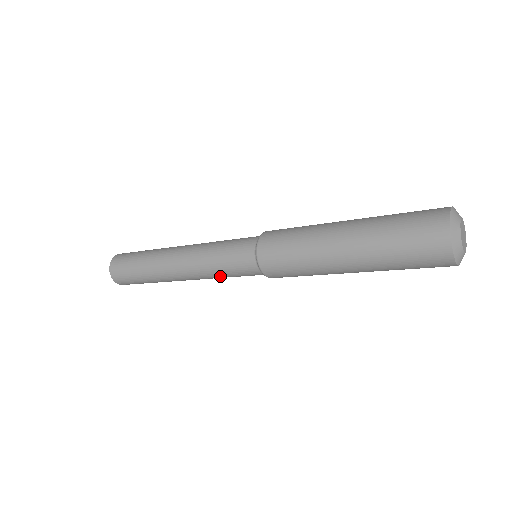
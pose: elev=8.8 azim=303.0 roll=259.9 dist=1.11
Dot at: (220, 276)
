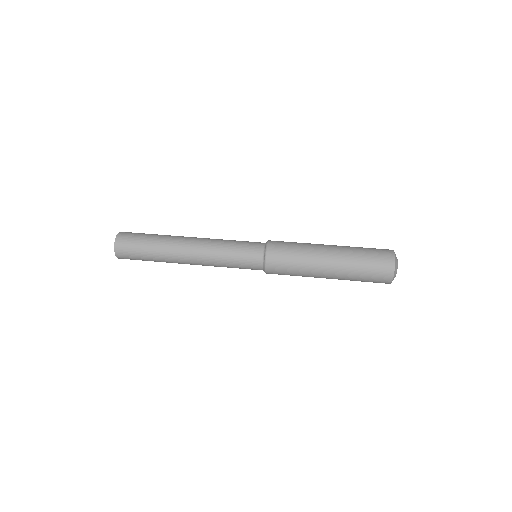
Dot at: (225, 266)
